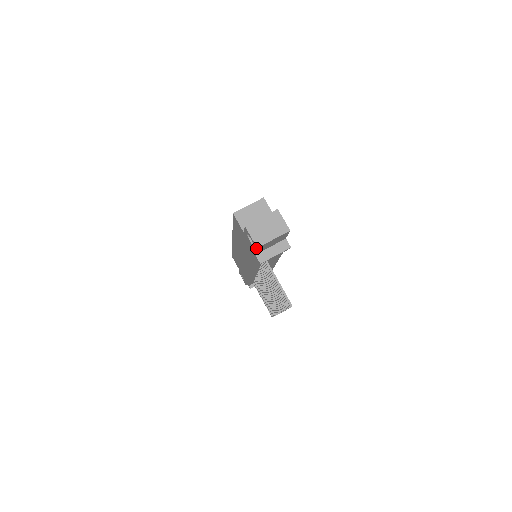
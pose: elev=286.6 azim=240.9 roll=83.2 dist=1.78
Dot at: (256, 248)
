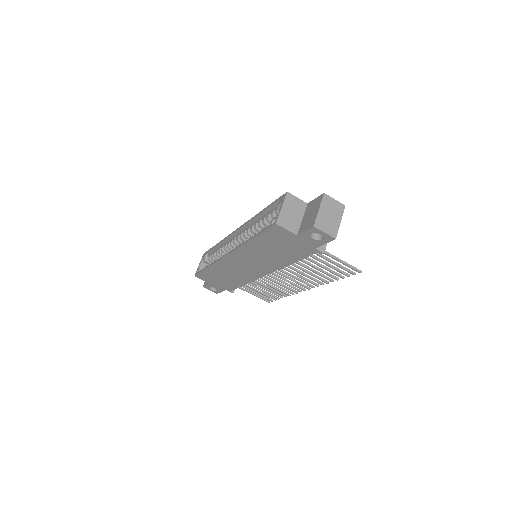
Dot at: (331, 240)
